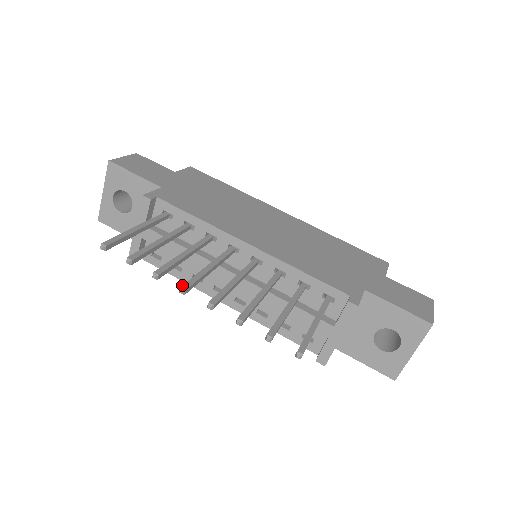
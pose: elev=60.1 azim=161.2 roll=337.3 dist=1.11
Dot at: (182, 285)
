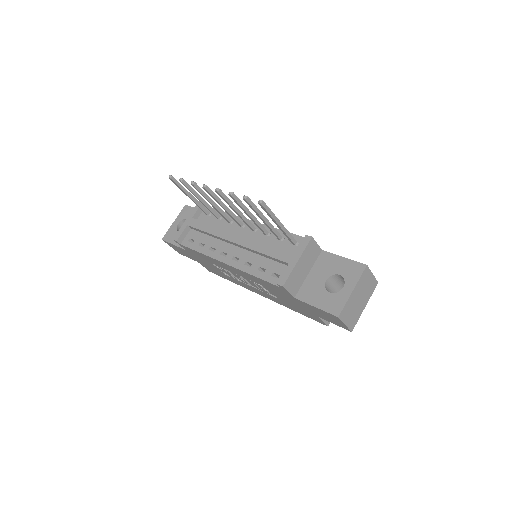
Dot at: (206, 185)
